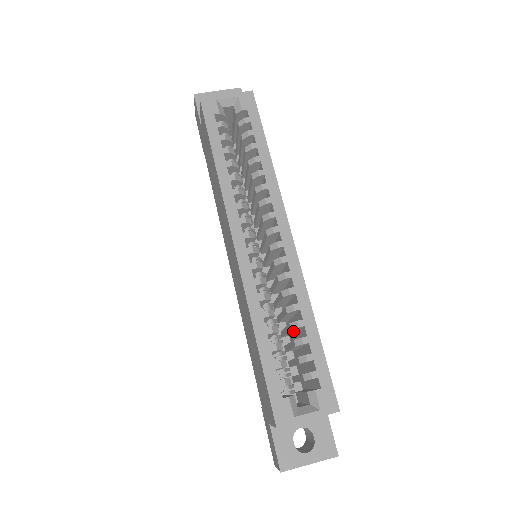
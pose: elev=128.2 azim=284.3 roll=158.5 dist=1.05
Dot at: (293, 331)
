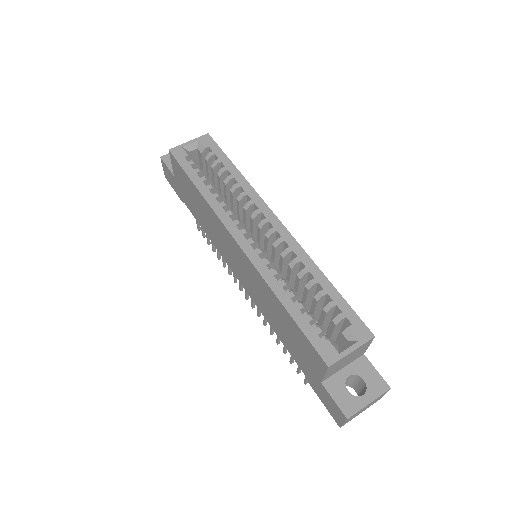
Dot at: (310, 296)
